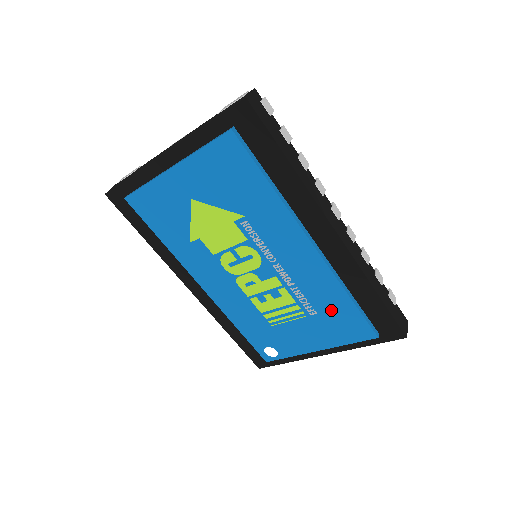
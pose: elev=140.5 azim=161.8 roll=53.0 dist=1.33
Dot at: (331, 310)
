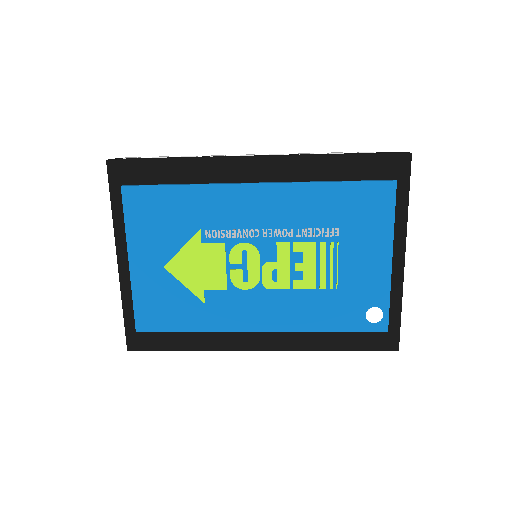
Dot at: (340, 211)
